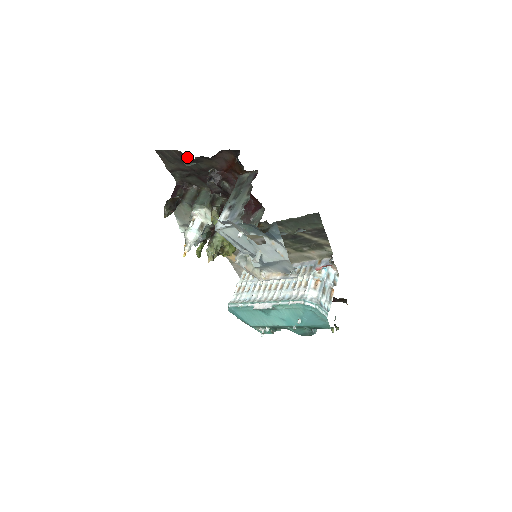
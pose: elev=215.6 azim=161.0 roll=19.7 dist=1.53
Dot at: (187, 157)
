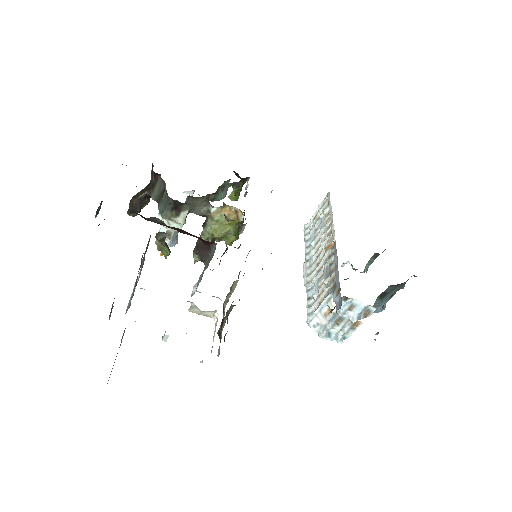
Dot at: occluded
